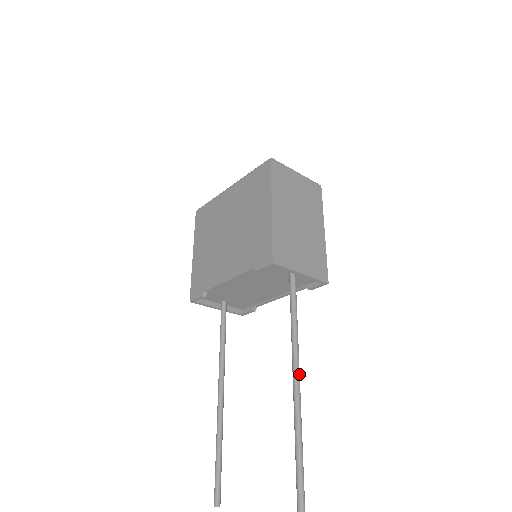
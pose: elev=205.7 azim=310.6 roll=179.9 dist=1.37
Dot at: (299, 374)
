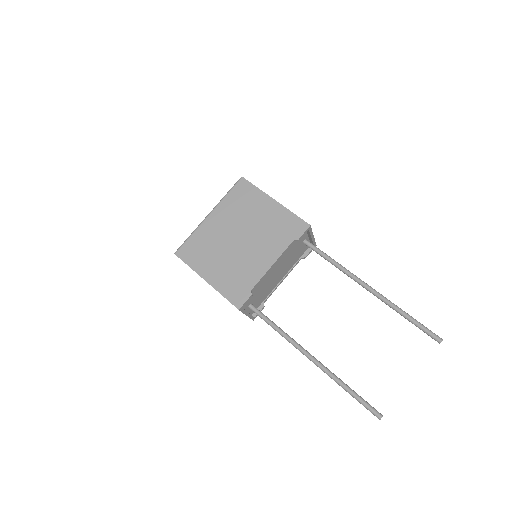
Dot at: (366, 284)
